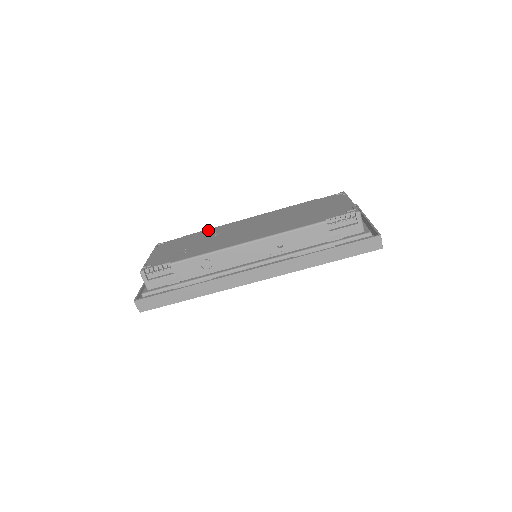
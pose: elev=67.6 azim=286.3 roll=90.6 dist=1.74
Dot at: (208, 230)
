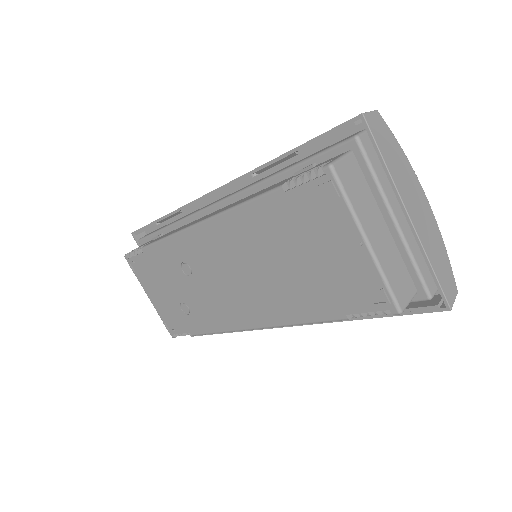
Dot at: (164, 247)
